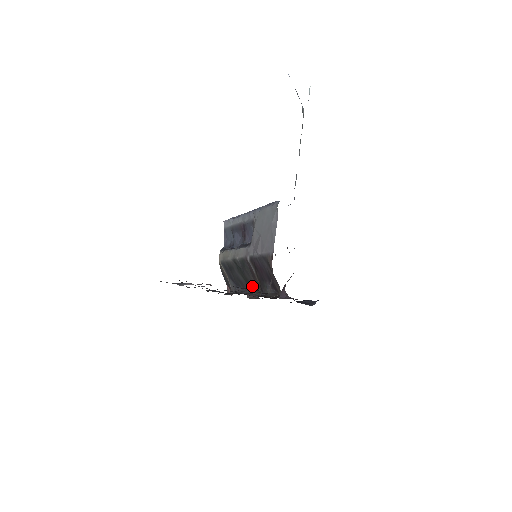
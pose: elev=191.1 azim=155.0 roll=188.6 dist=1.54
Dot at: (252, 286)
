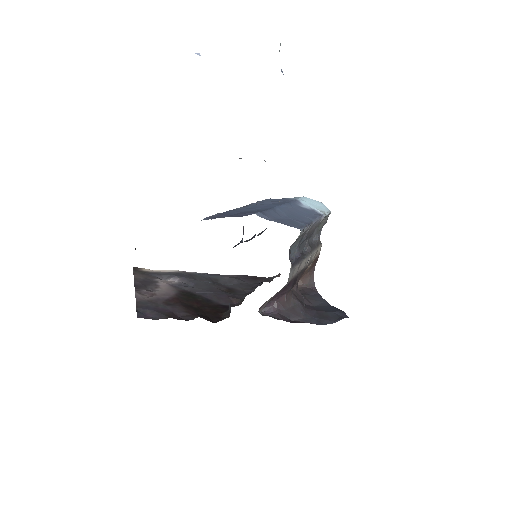
Dot at: occluded
